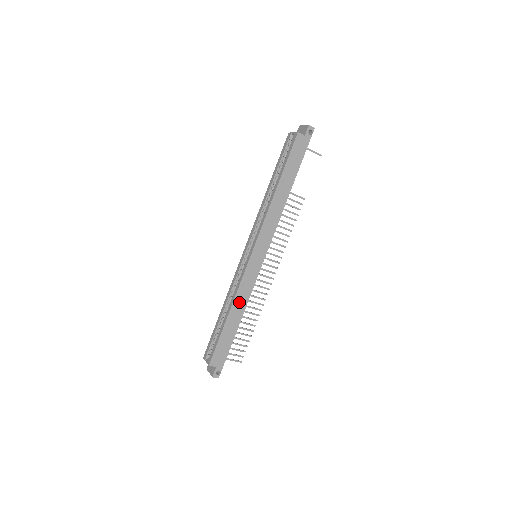
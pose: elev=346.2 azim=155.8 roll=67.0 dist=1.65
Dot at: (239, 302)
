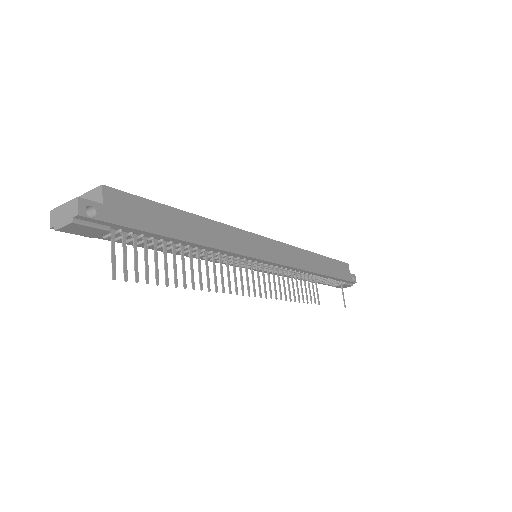
Dot at: (216, 232)
